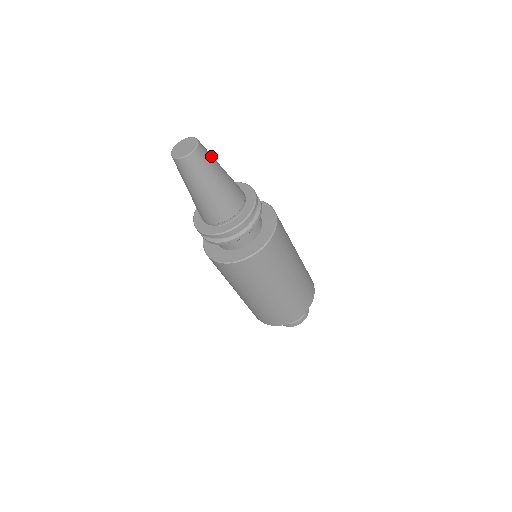
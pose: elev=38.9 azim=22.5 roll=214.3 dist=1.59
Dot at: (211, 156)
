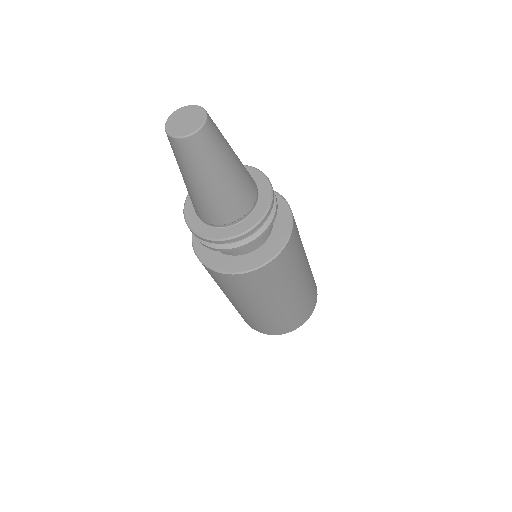
Dot at: (221, 134)
